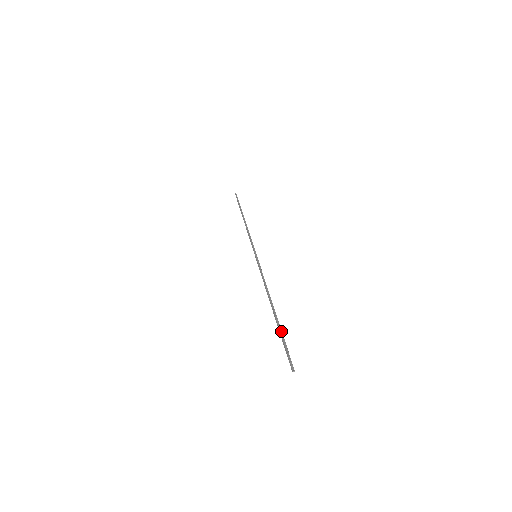
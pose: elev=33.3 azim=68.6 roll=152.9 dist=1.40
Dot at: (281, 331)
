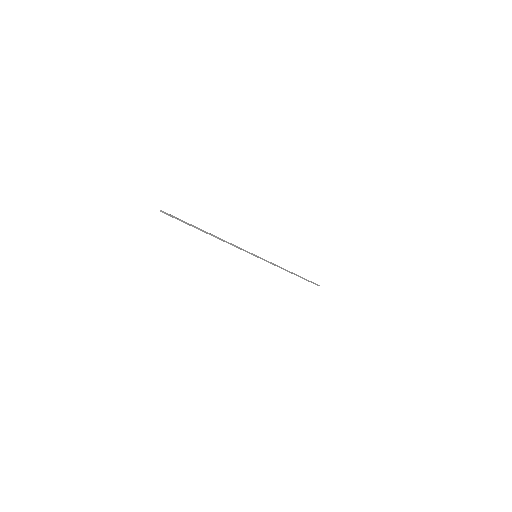
Dot at: (190, 224)
